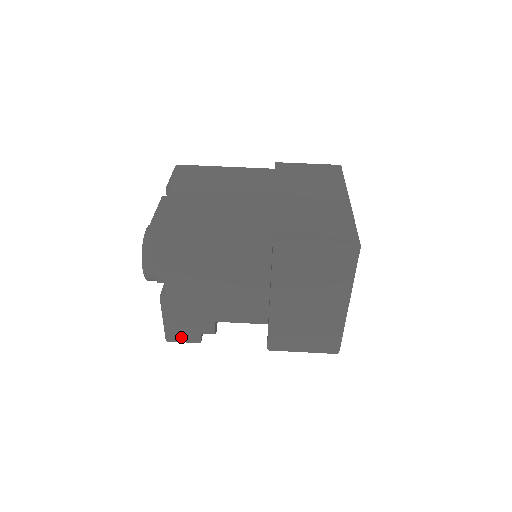
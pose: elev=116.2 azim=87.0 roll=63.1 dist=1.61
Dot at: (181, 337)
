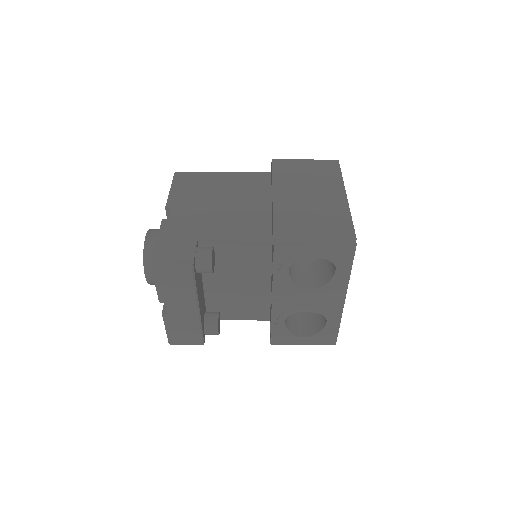
Dot at: (170, 259)
